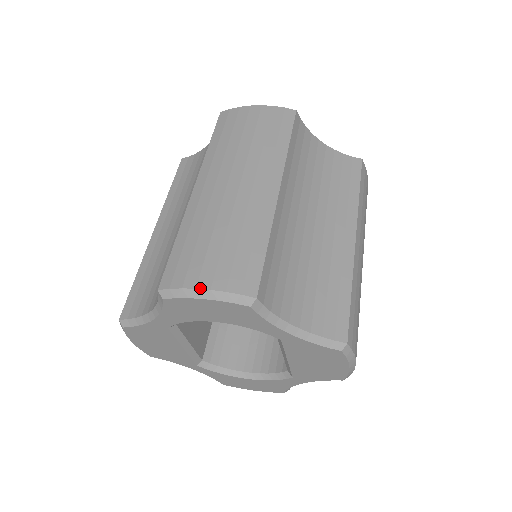
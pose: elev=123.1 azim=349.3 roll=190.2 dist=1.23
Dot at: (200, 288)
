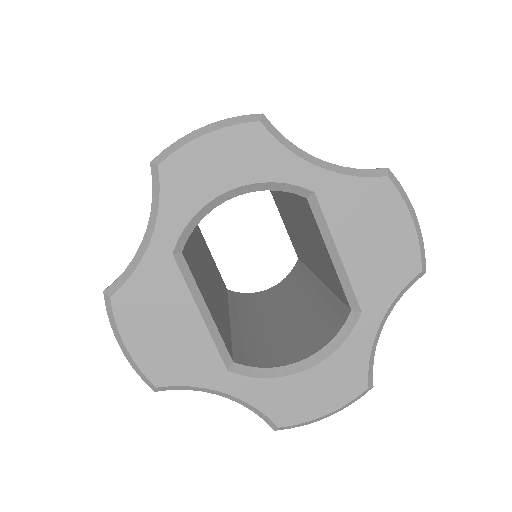
Dot at: (198, 129)
